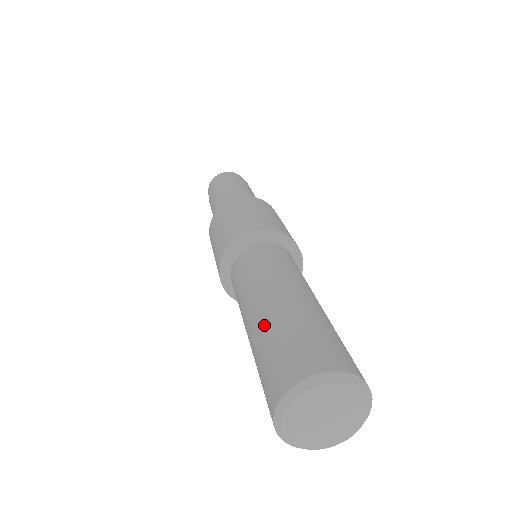
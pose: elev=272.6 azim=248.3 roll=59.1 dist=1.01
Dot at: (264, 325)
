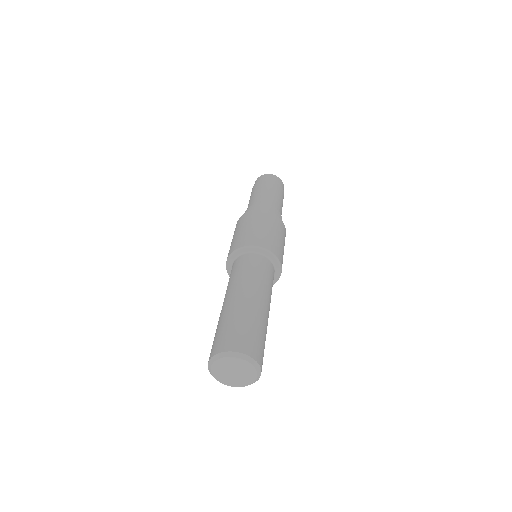
Dot at: (220, 317)
